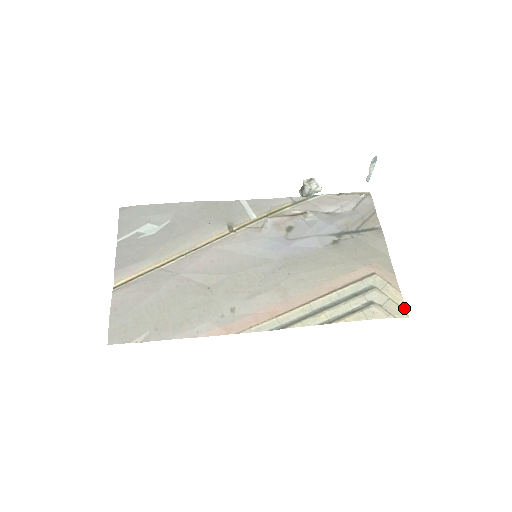
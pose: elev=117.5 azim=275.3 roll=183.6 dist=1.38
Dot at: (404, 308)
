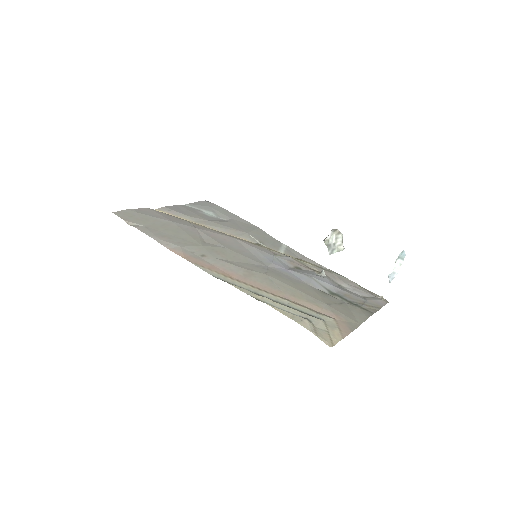
Dot at: (334, 343)
